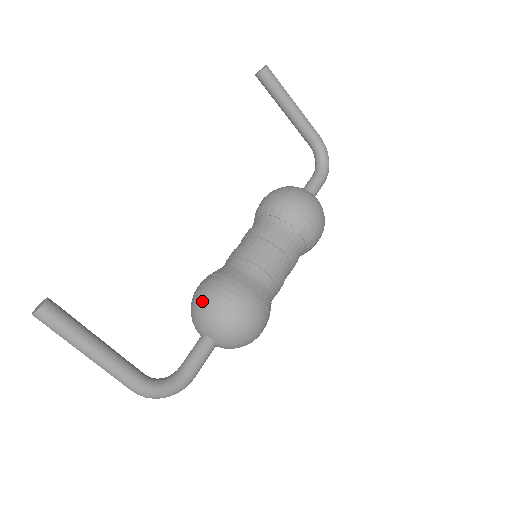
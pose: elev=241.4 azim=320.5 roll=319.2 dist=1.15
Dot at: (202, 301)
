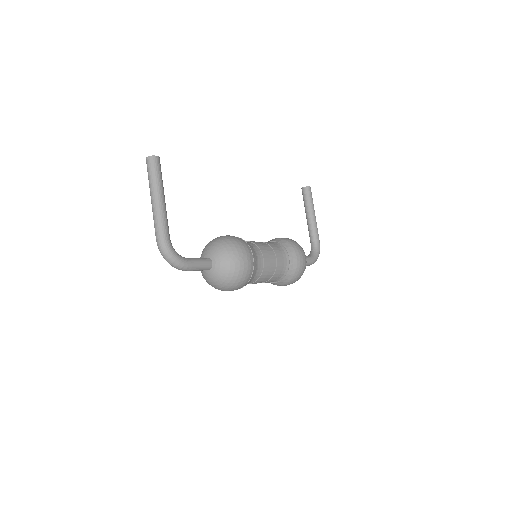
Dot at: (220, 238)
